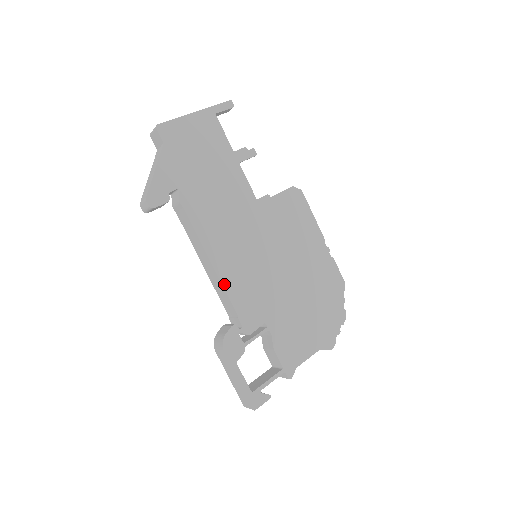
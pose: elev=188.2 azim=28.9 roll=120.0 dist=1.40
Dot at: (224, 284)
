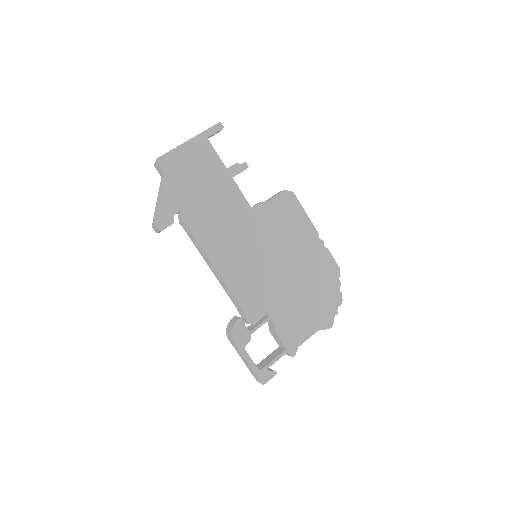
Dot at: (228, 285)
